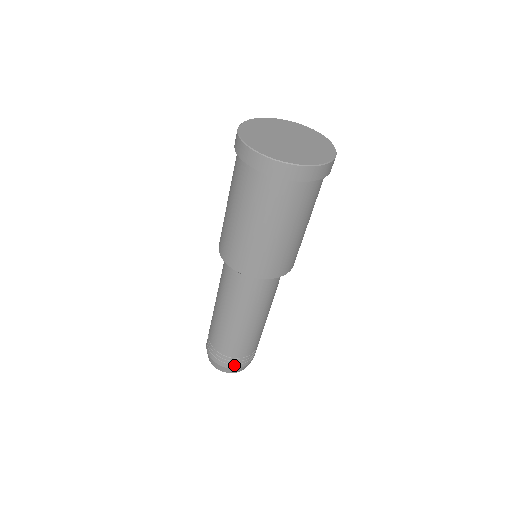
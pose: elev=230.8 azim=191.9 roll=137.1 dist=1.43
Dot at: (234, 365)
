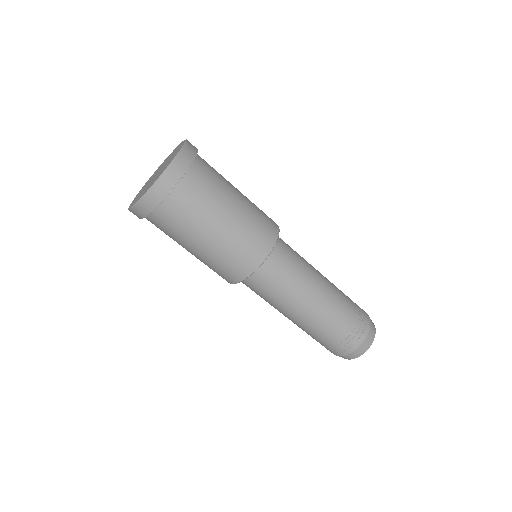
Dot at: (350, 348)
